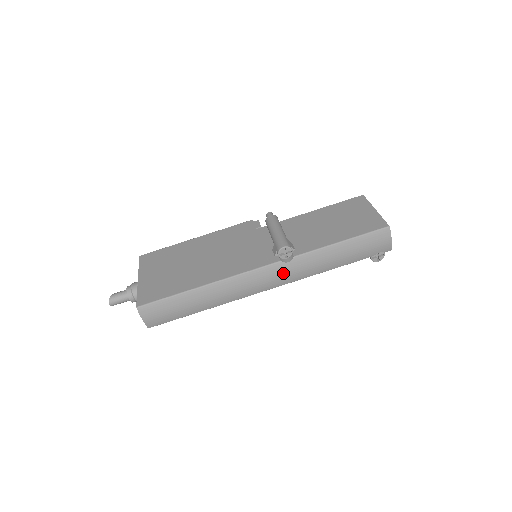
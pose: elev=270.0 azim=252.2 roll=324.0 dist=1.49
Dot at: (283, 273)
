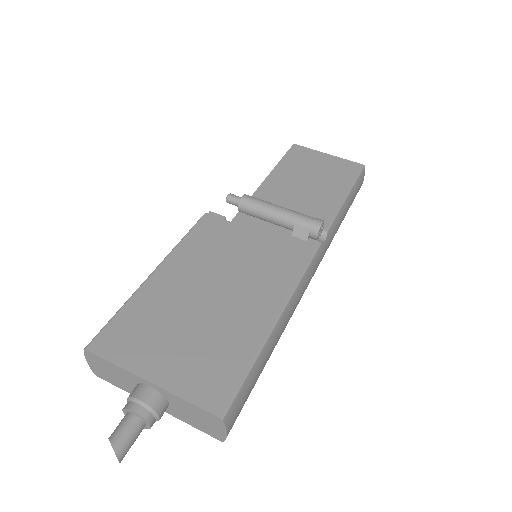
Dot at: (321, 257)
